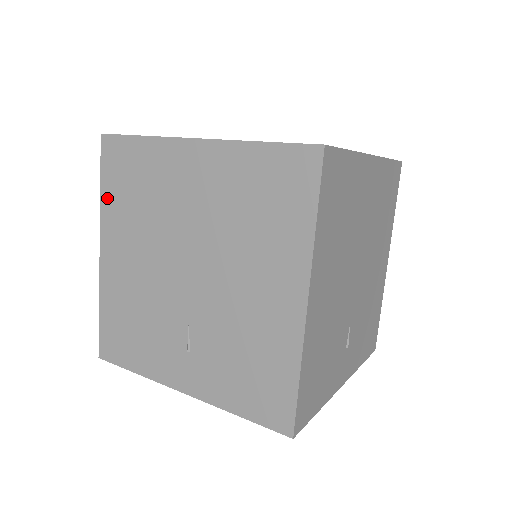
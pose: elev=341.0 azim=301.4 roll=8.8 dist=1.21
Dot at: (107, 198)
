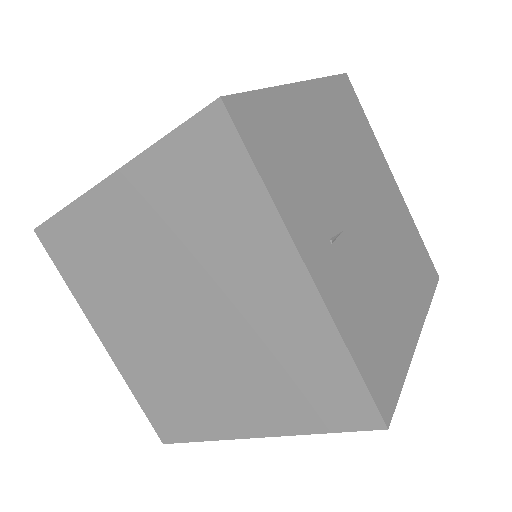
Dot at: occluded
